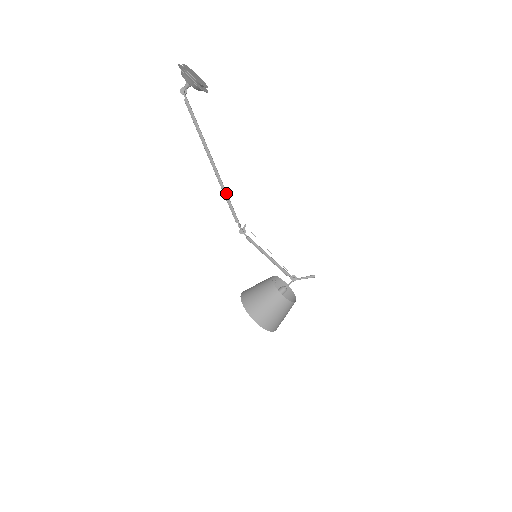
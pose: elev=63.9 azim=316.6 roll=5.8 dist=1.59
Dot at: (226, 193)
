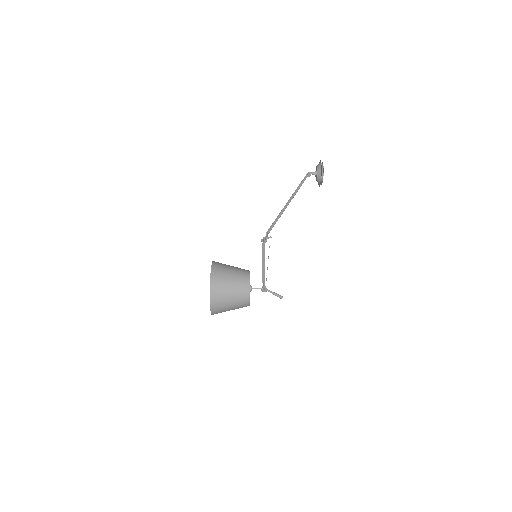
Dot at: (280, 216)
